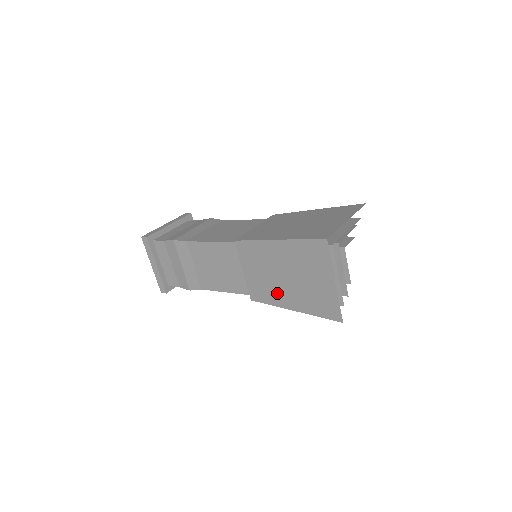
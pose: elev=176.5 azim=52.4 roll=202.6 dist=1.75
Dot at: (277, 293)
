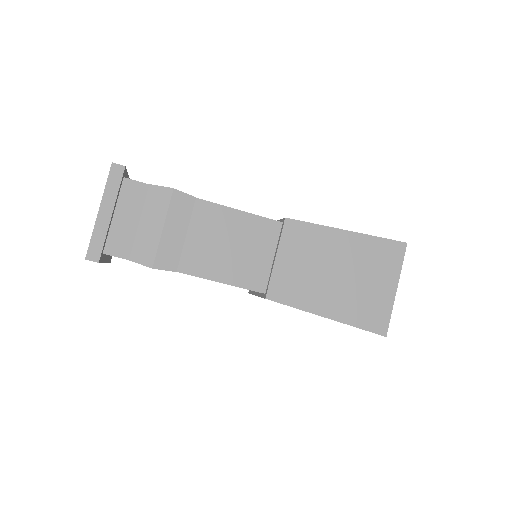
Dot at: (314, 293)
